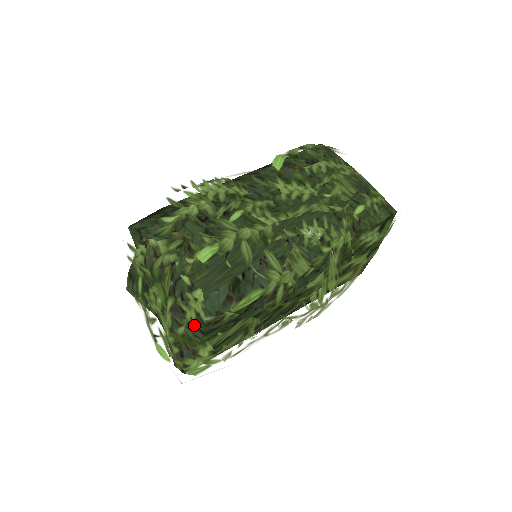
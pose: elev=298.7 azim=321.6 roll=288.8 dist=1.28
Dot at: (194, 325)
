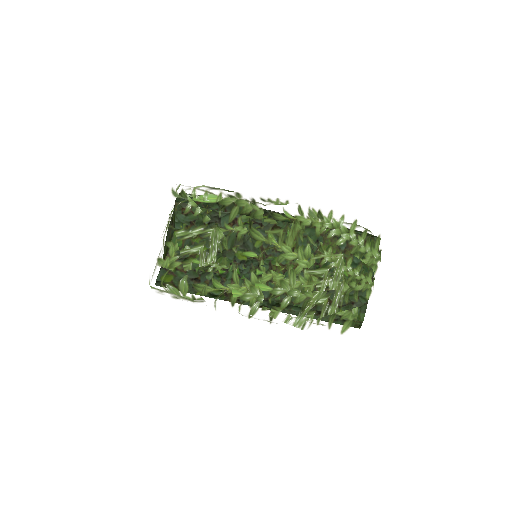
Dot at: occluded
